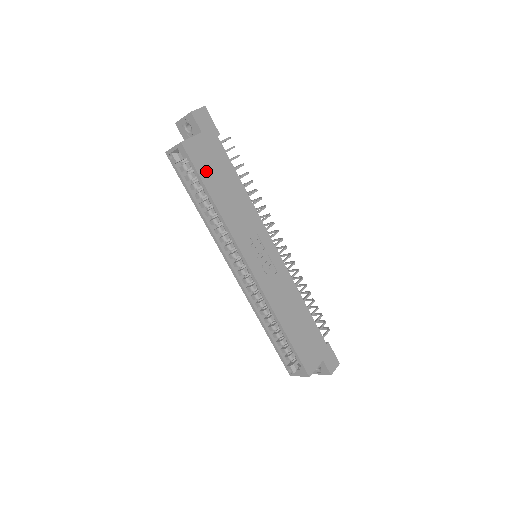
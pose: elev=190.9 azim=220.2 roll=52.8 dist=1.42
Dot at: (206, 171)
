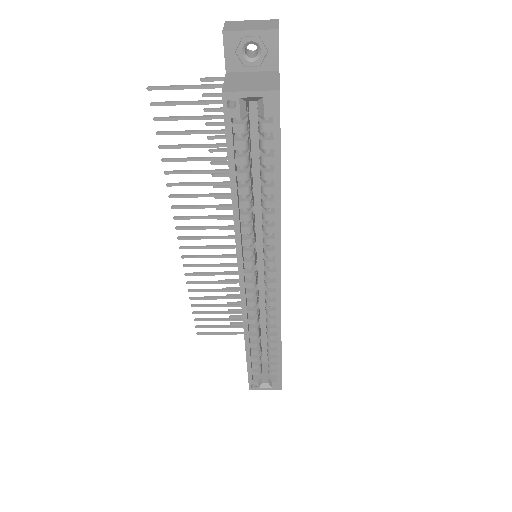
Dot at: occluded
